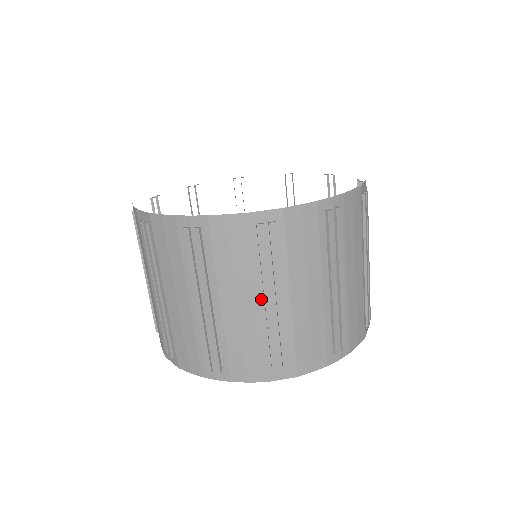
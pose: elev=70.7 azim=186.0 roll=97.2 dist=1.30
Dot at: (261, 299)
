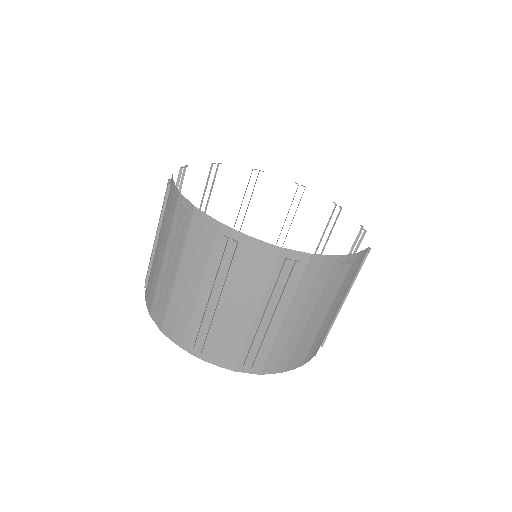
Dot at: (166, 258)
